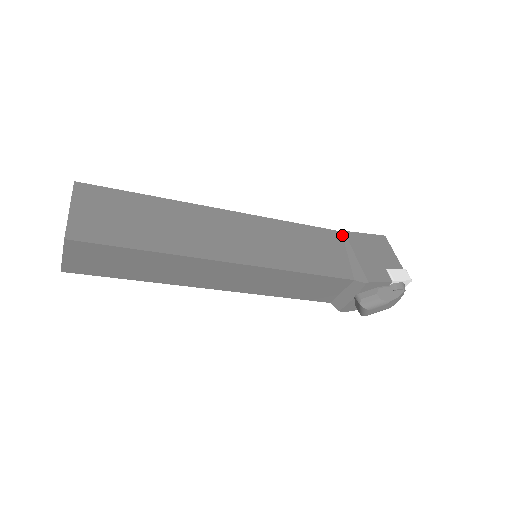
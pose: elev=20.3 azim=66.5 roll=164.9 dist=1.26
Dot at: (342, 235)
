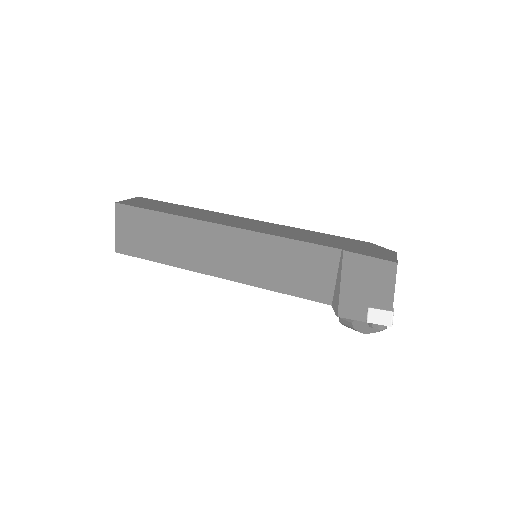
Dot at: (340, 254)
